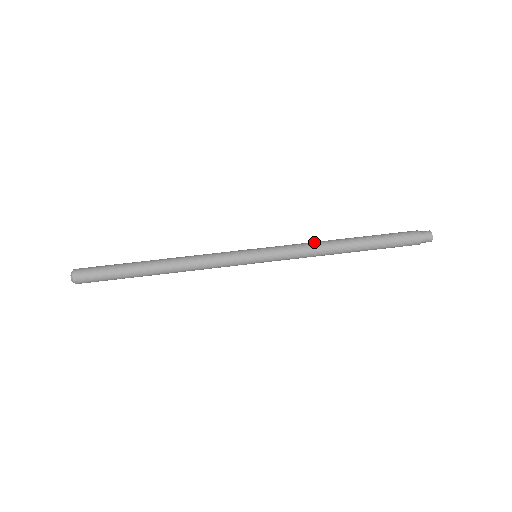
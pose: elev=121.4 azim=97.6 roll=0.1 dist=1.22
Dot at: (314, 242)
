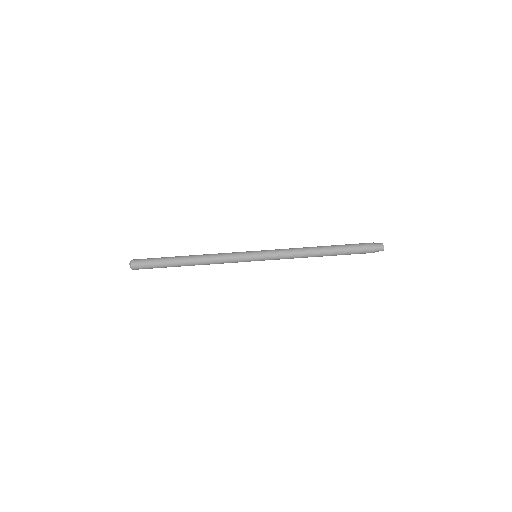
Dot at: (298, 256)
